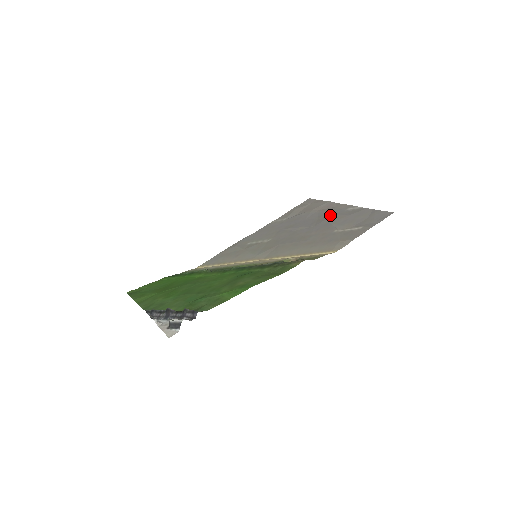
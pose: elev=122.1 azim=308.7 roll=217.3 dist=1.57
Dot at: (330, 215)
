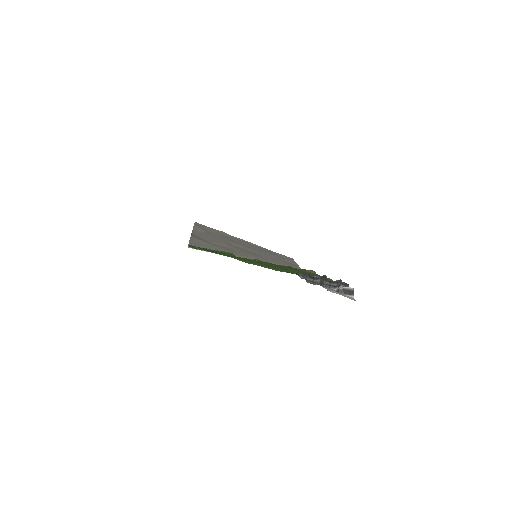
Dot at: (248, 244)
